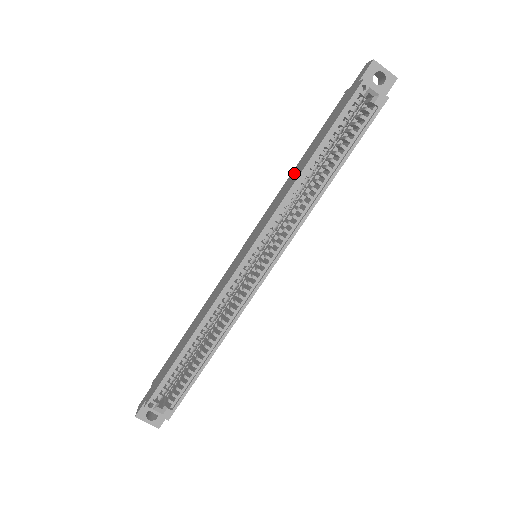
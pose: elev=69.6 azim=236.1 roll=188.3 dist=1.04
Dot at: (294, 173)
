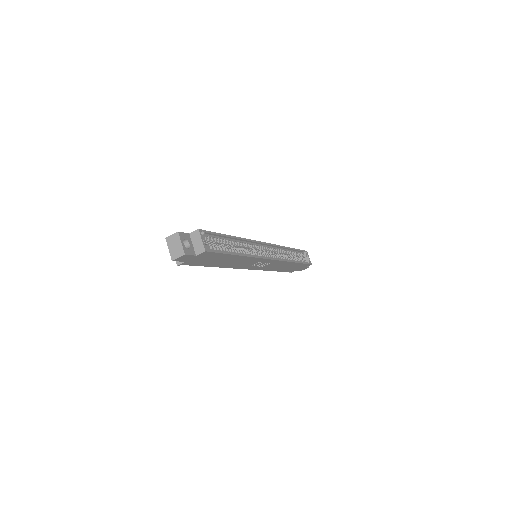
Dot at: occluded
